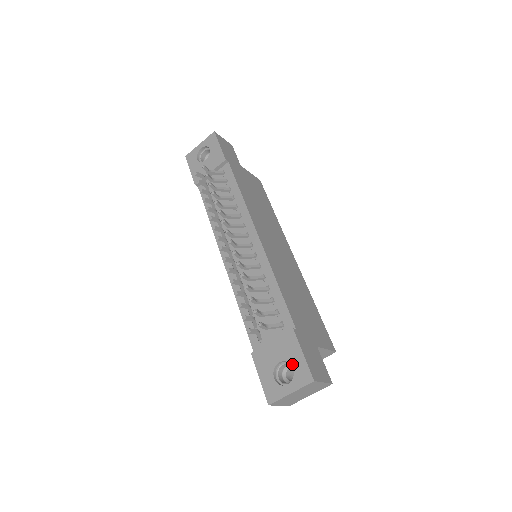
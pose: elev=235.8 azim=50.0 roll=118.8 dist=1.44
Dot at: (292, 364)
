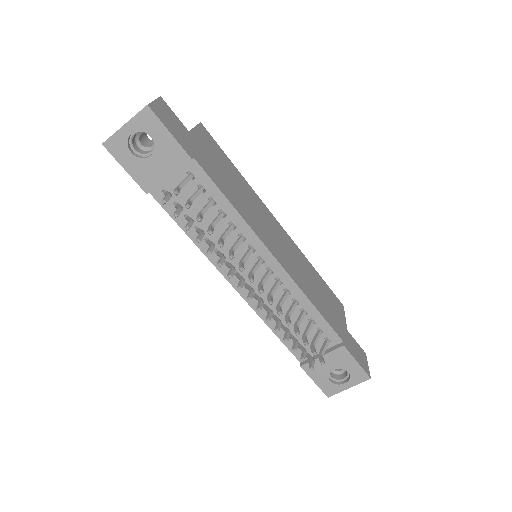
Dot at: (347, 370)
